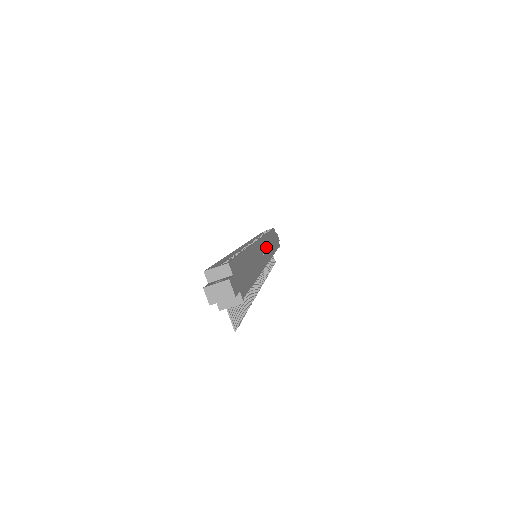
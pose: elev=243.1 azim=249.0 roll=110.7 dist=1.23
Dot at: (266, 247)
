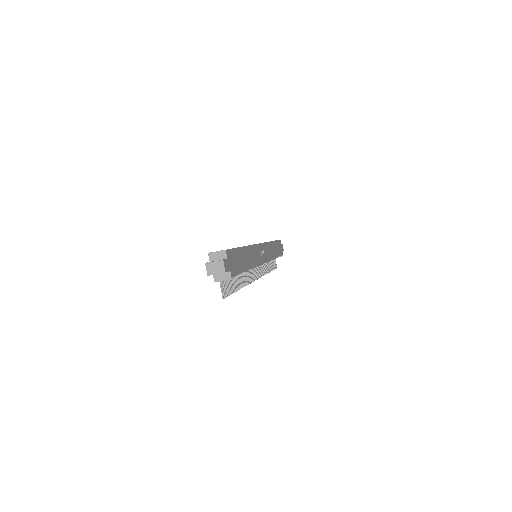
Dot at: (266, 251)
